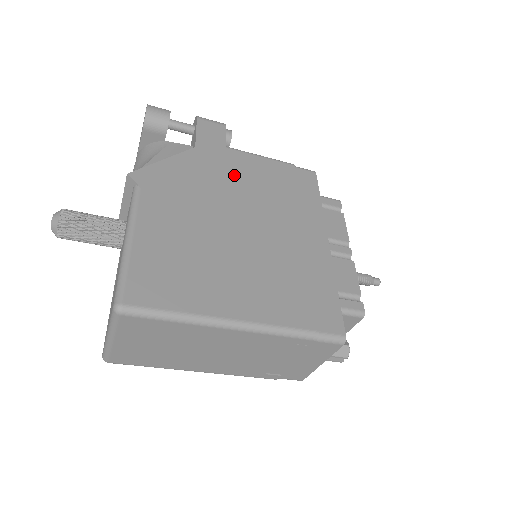
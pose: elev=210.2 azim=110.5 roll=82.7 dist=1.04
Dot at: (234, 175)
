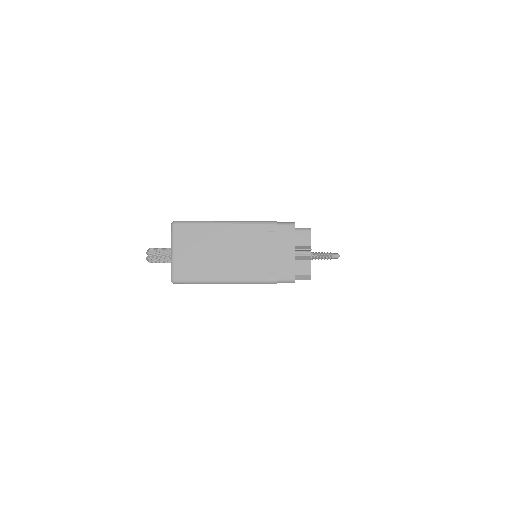
Dot at: occluded
